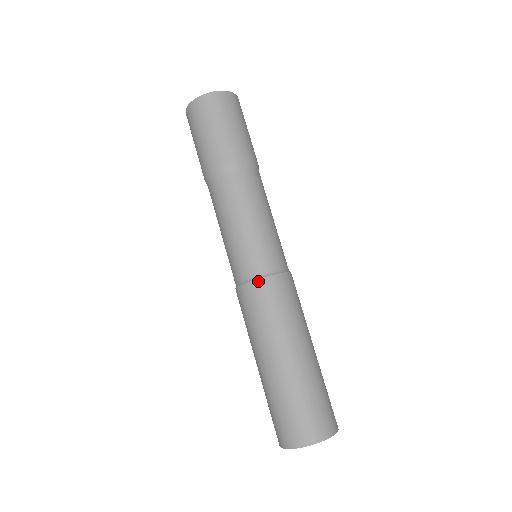
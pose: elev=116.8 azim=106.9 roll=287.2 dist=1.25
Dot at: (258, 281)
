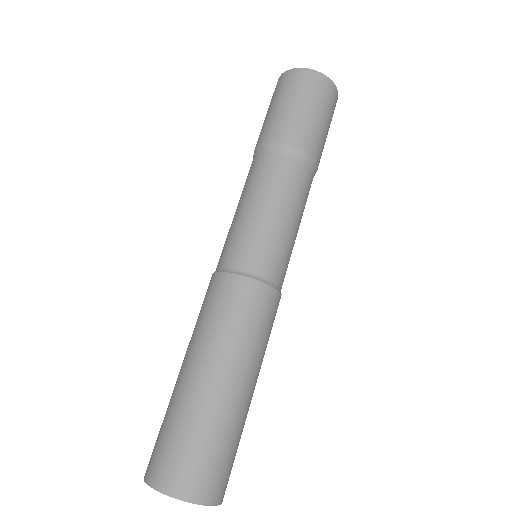
Dot at: (244, 278)
